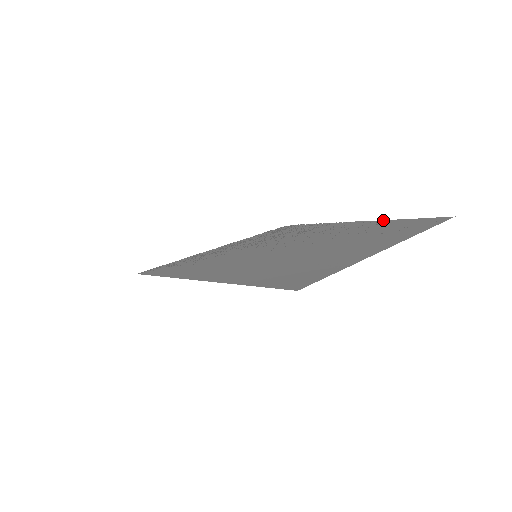
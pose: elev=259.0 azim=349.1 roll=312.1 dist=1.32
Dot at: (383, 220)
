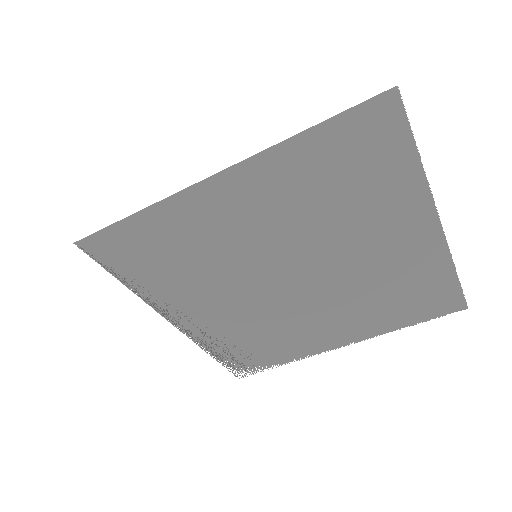
Dot at: occluded
